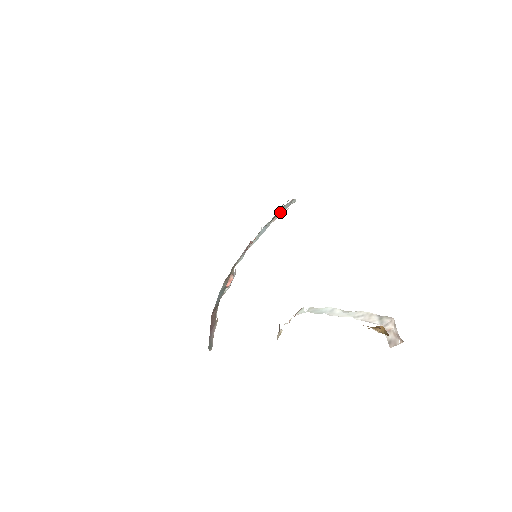
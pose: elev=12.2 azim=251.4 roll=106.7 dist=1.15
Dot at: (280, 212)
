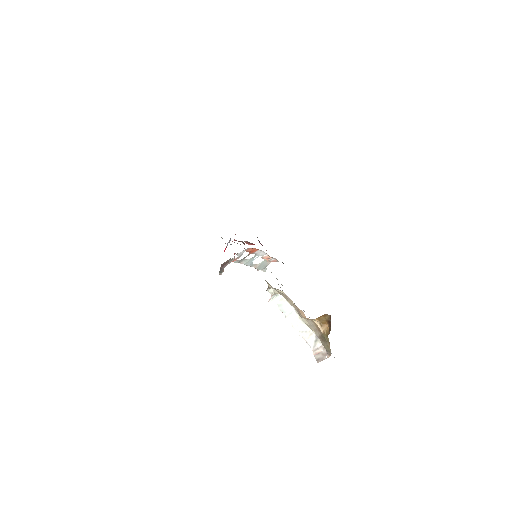
Dot at: (260, 264)
